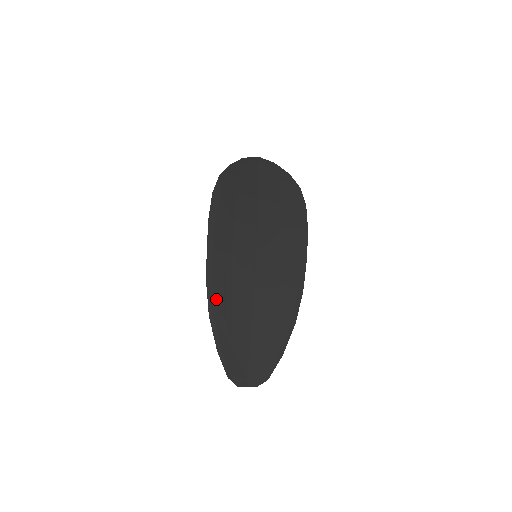
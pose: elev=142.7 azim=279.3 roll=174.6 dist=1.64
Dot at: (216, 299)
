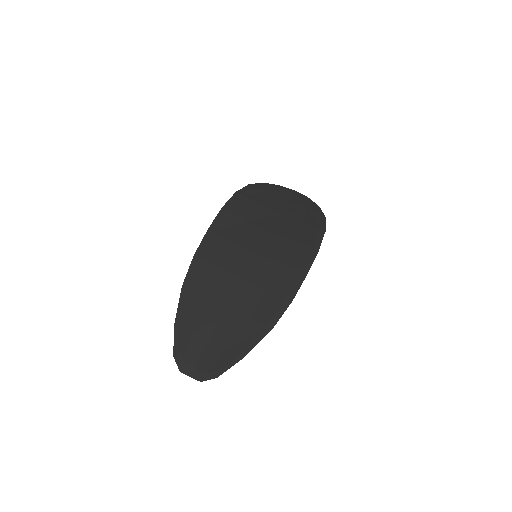
Dot at: (197, 274)
